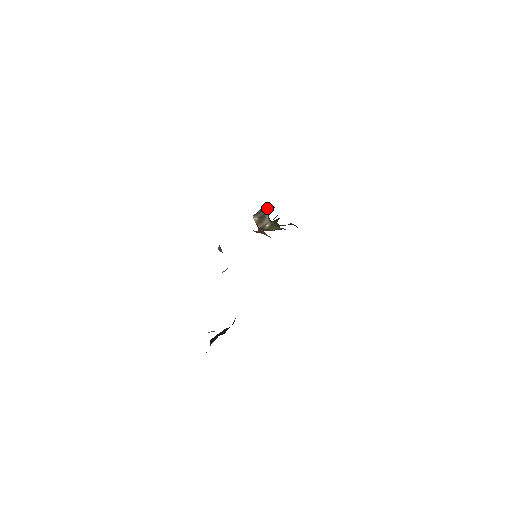
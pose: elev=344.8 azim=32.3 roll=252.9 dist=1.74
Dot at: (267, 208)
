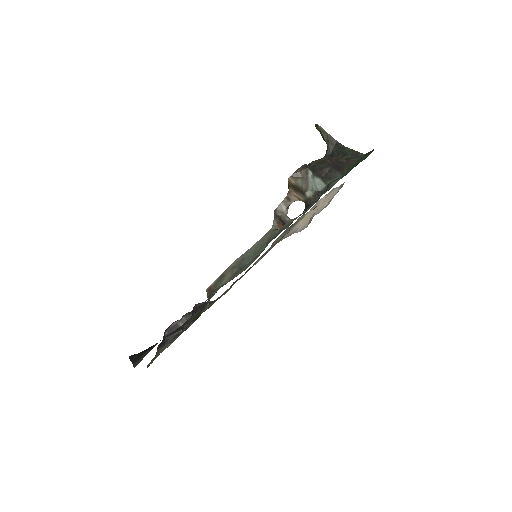
Dot at: (315, 179)
